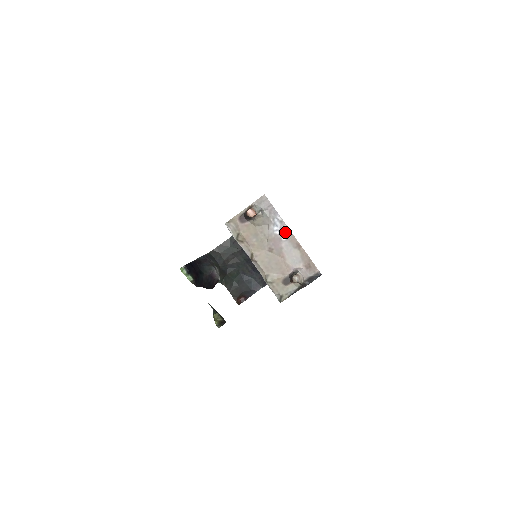
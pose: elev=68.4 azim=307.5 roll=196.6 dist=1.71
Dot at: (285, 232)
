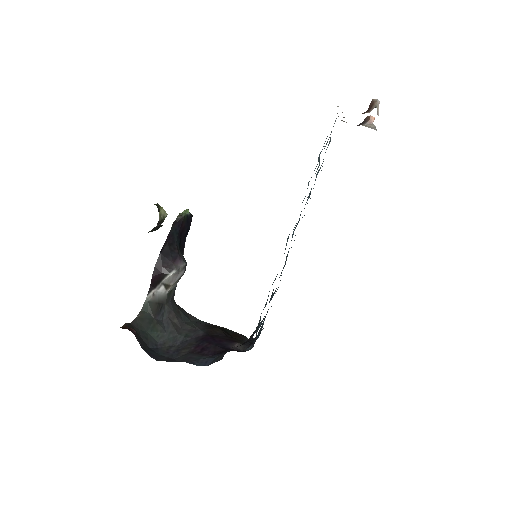
Dot at: occluded
